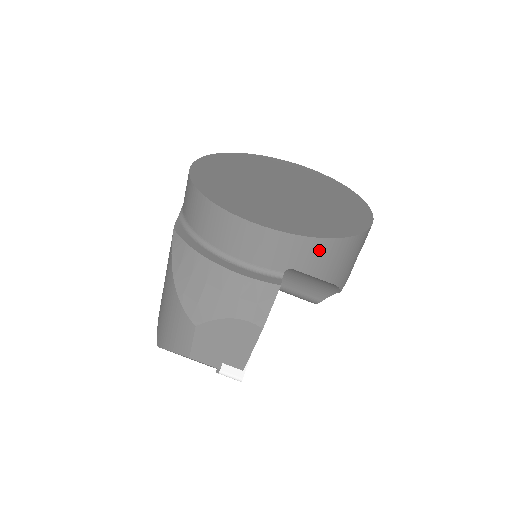
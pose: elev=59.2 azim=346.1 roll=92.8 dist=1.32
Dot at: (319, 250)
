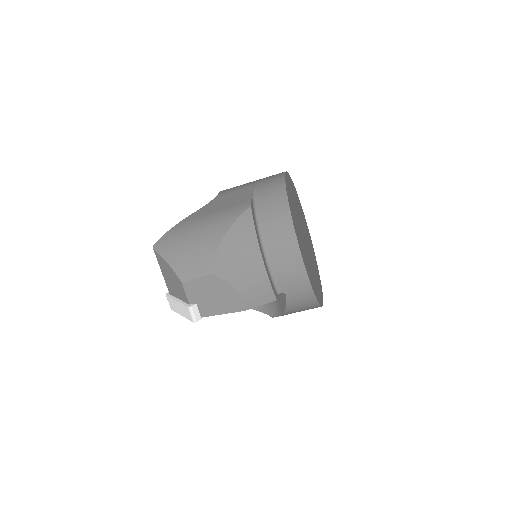
Dot at: (307, 300)
